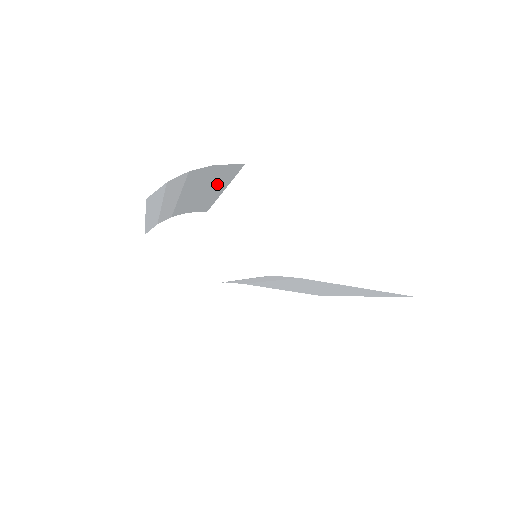
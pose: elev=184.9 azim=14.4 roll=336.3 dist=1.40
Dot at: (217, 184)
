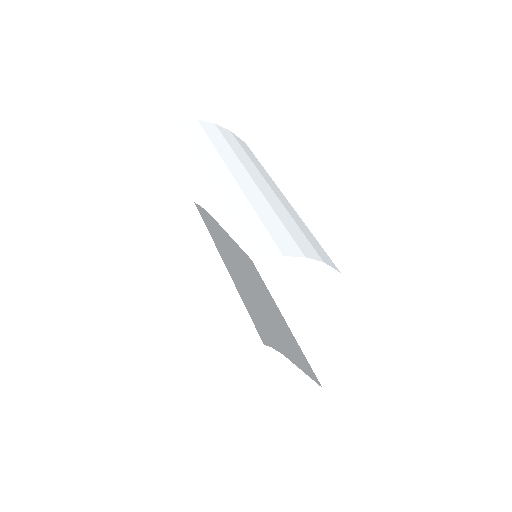
Dot at: (296, 216)
